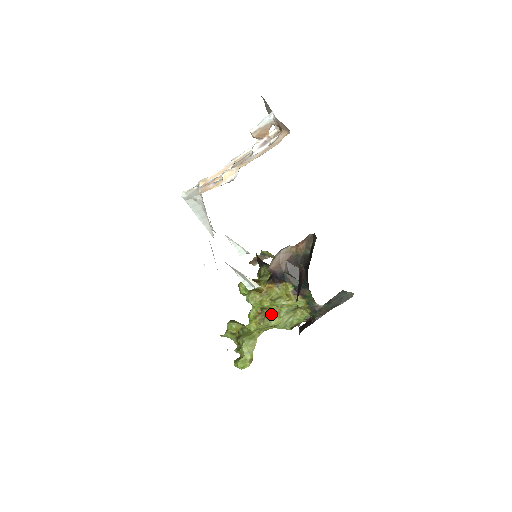
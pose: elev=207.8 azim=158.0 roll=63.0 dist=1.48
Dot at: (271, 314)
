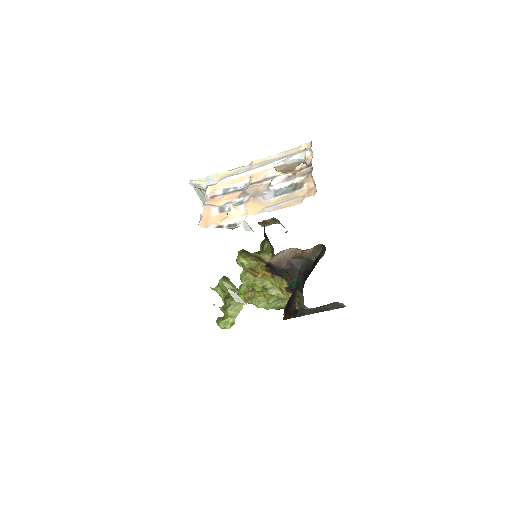
Dot at: (260, 297)
